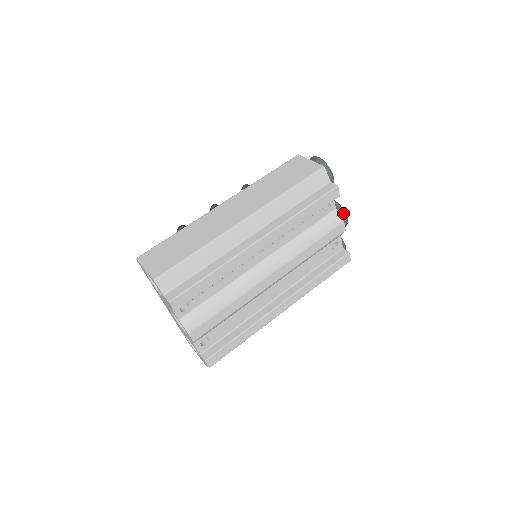
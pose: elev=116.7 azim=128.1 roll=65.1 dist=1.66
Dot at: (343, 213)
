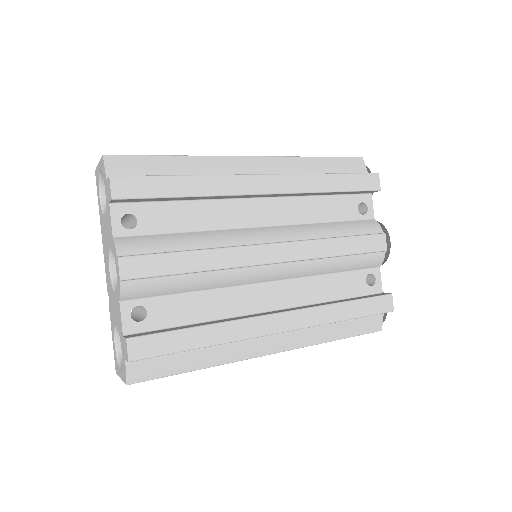
Dot at: (384, 230)
